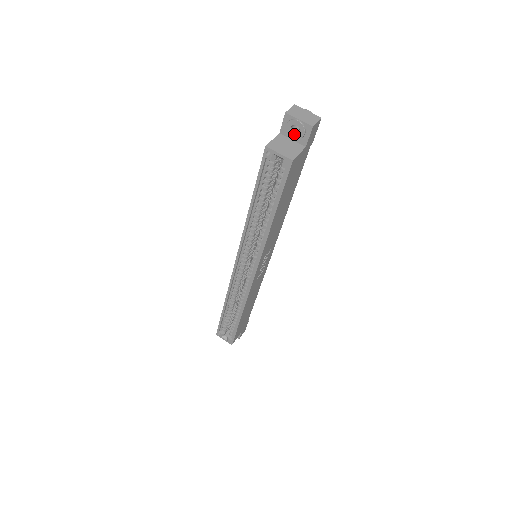
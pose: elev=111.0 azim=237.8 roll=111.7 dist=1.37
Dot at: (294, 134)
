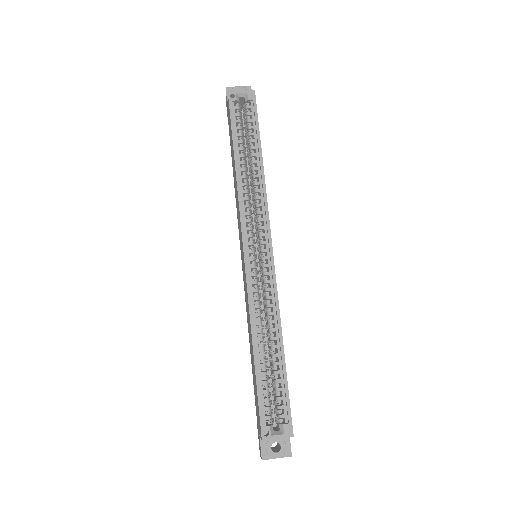
Dot at: occluded
